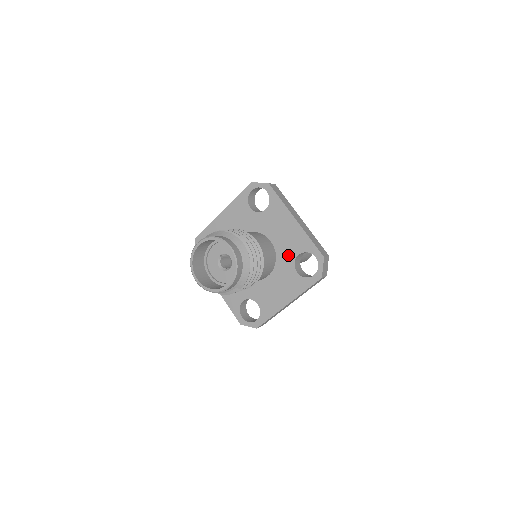
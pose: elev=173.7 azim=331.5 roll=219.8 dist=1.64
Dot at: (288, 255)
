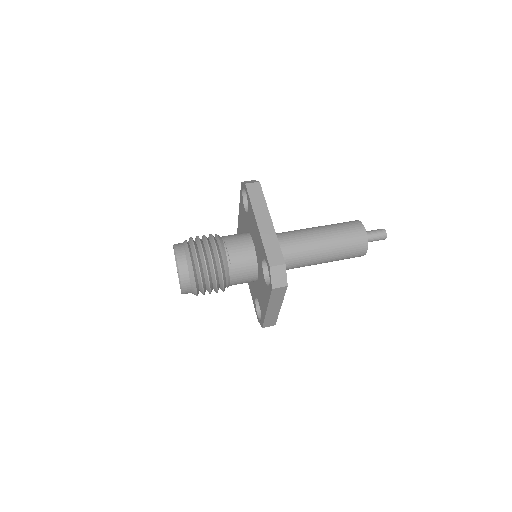
Dot at: (257, 294)
